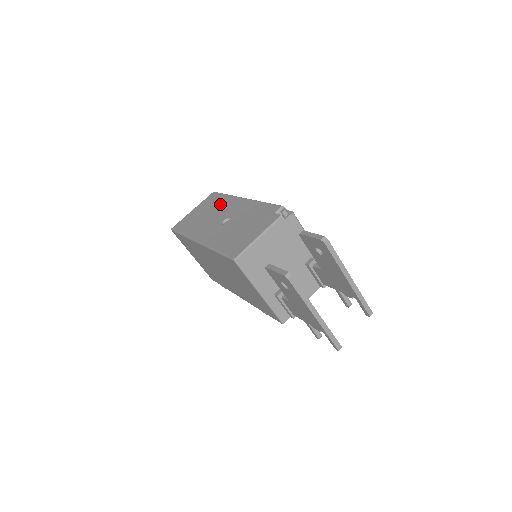
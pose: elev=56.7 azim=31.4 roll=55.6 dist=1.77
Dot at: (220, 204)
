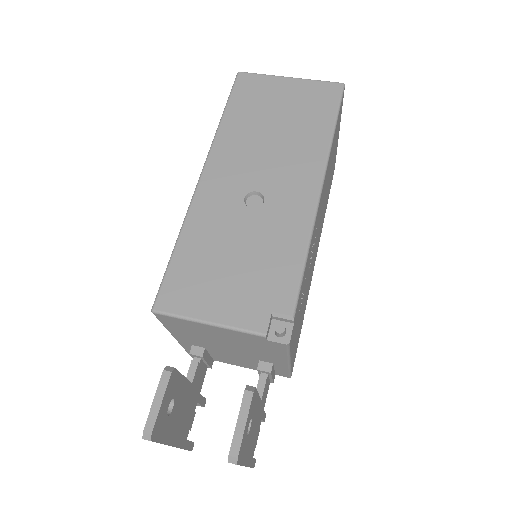
Dot at: (303, 138)
